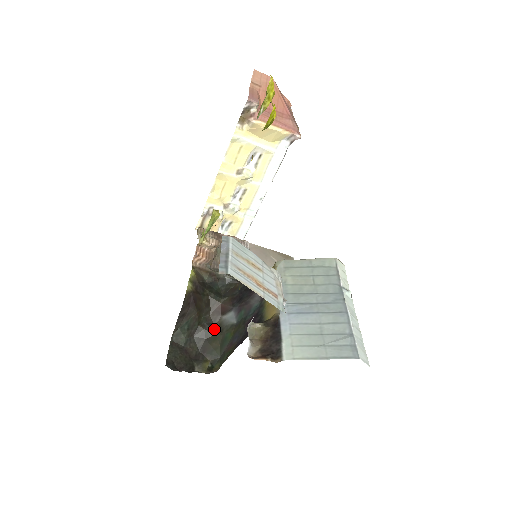
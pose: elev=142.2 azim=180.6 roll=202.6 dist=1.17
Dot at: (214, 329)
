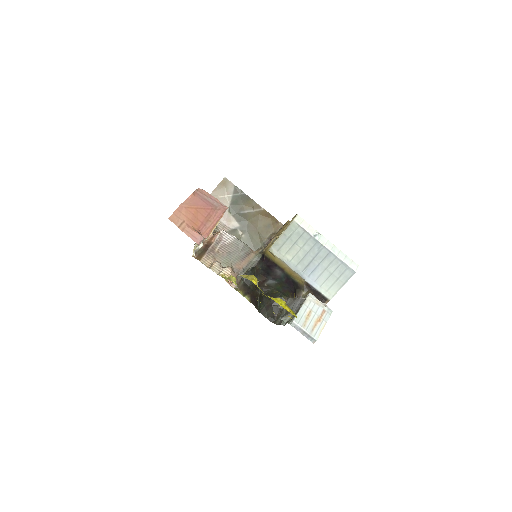
Dot at: (267, 289)
